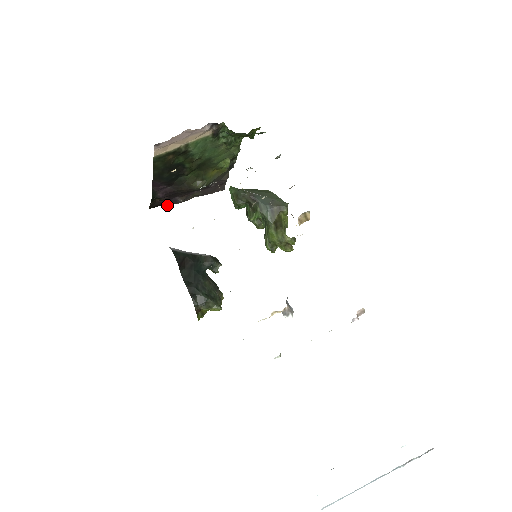
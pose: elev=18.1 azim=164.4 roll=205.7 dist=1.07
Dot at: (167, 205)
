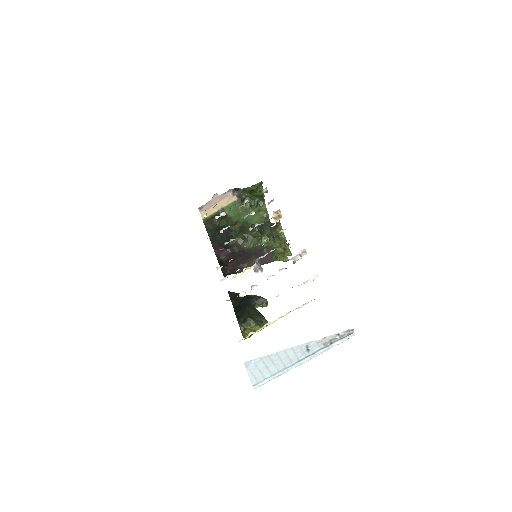
Dot at: occluded
